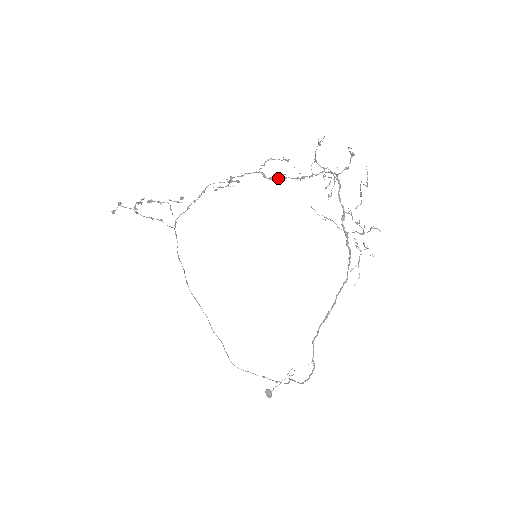
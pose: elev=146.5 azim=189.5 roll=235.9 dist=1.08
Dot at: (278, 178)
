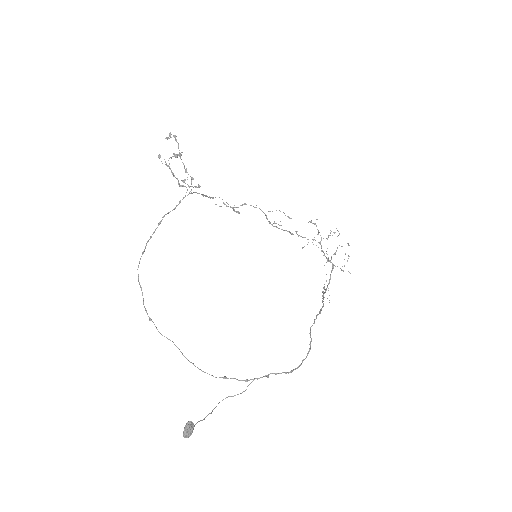
Dot at: (275, 226)
